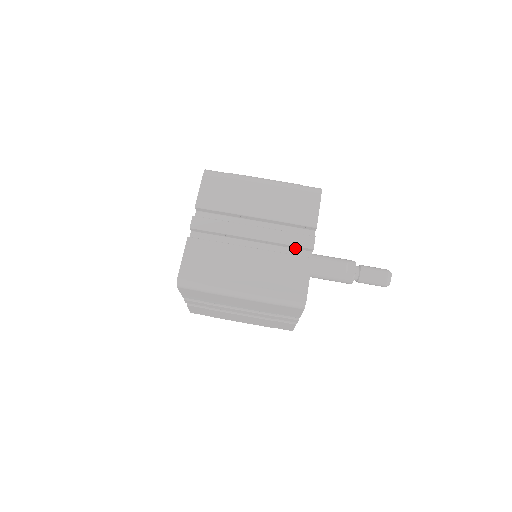
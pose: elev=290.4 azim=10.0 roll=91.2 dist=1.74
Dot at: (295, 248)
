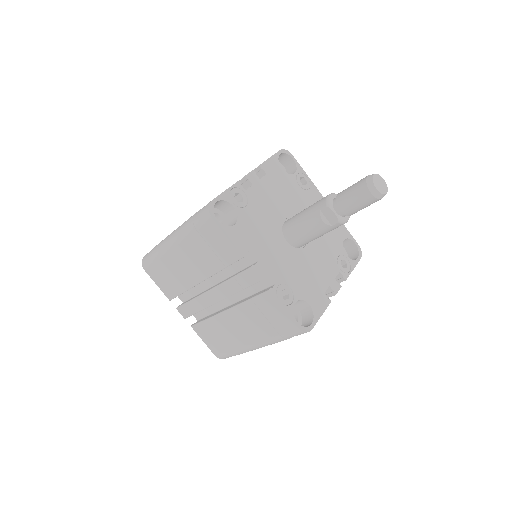
Dot at: occluded
